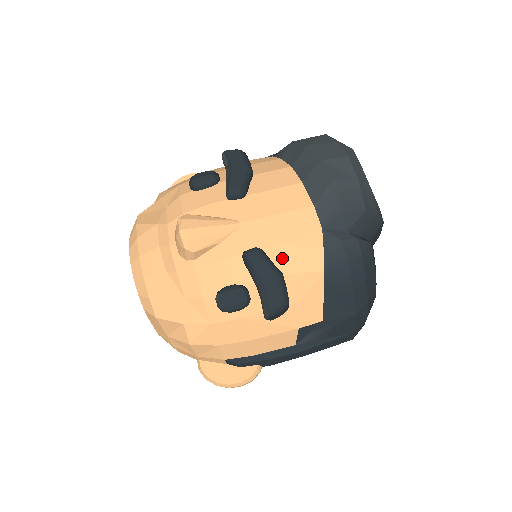
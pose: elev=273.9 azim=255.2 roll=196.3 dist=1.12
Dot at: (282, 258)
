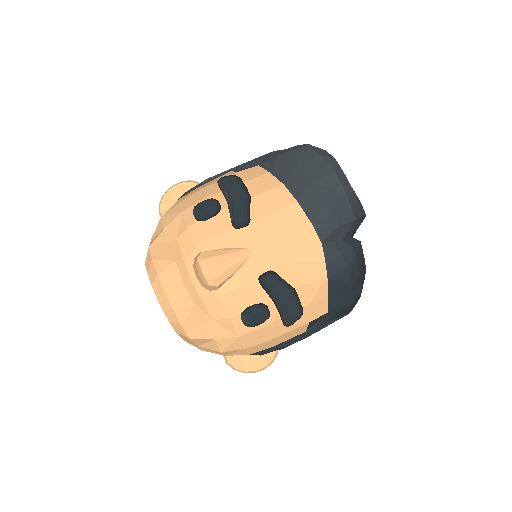
Dot at: (292, 274)
